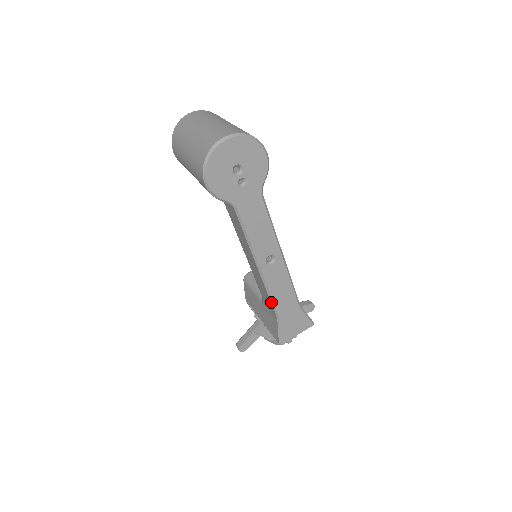
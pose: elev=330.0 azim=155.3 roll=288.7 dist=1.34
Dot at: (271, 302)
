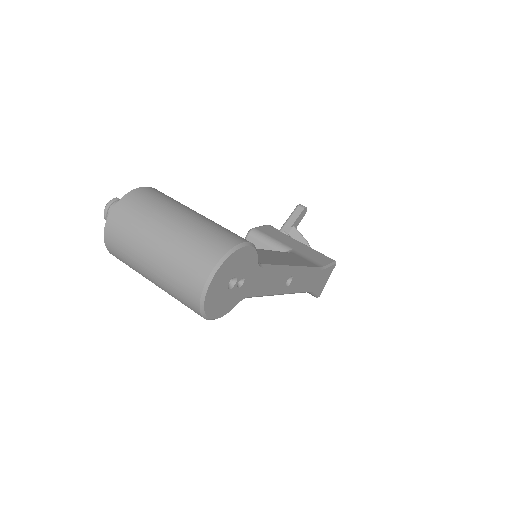
Dot at: occluded
